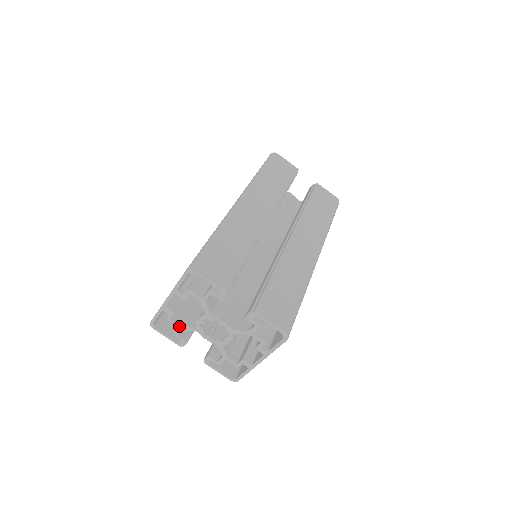
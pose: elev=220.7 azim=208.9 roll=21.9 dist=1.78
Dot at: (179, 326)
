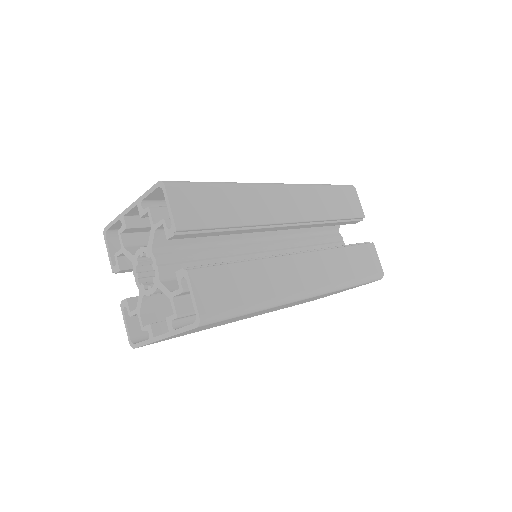
Dot at: (123, 246)
